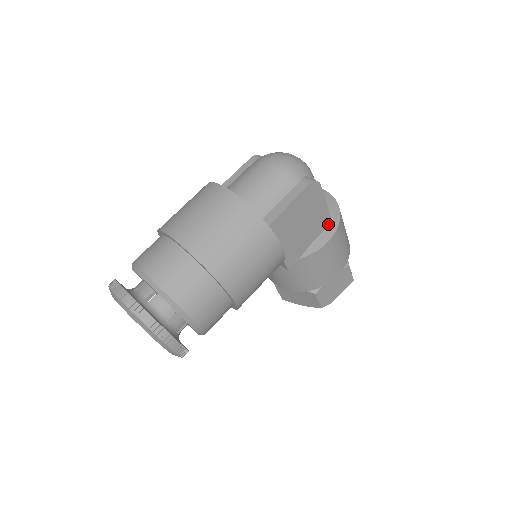
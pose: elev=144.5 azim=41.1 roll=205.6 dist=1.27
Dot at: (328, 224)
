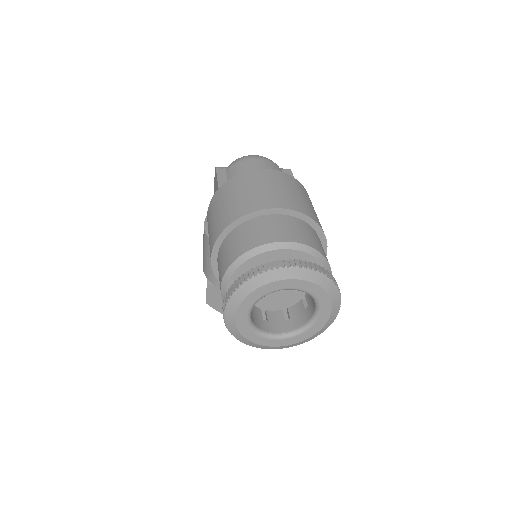
Dot at: occluded
